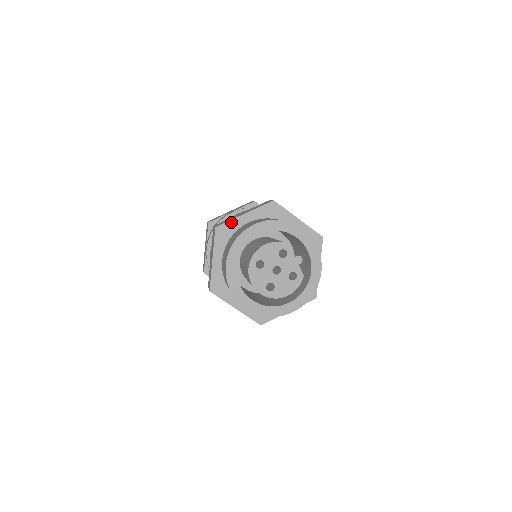
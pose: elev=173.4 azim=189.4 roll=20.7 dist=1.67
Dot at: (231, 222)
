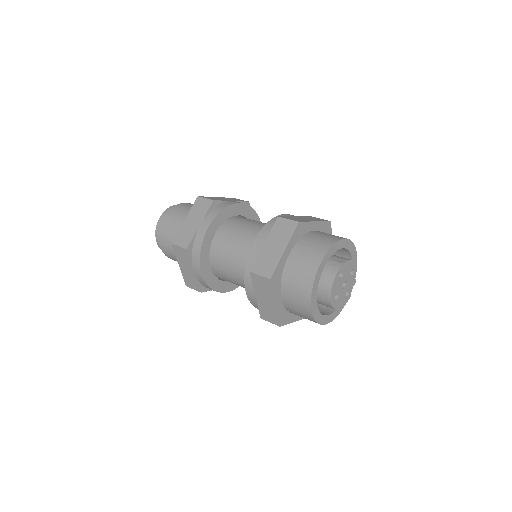
Dot at: (307, 223)
